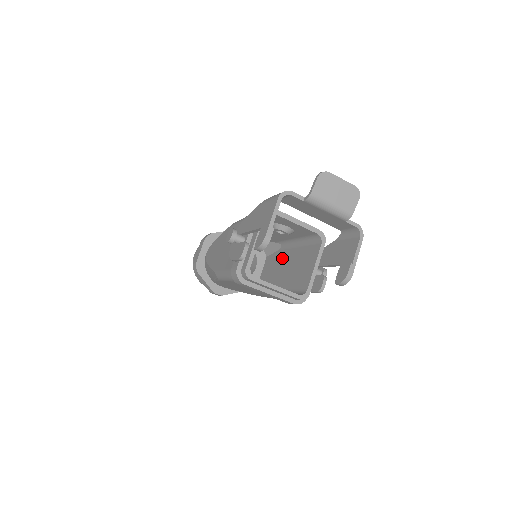
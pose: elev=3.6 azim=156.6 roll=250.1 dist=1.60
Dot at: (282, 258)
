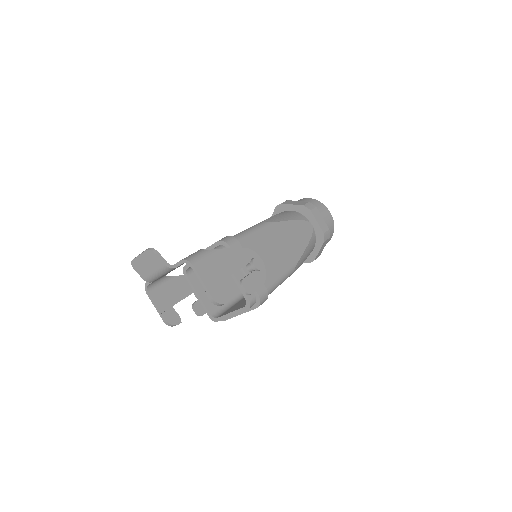
Dot at: occluded
